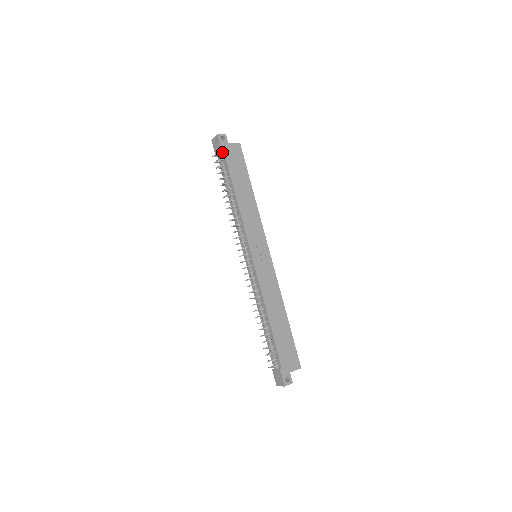
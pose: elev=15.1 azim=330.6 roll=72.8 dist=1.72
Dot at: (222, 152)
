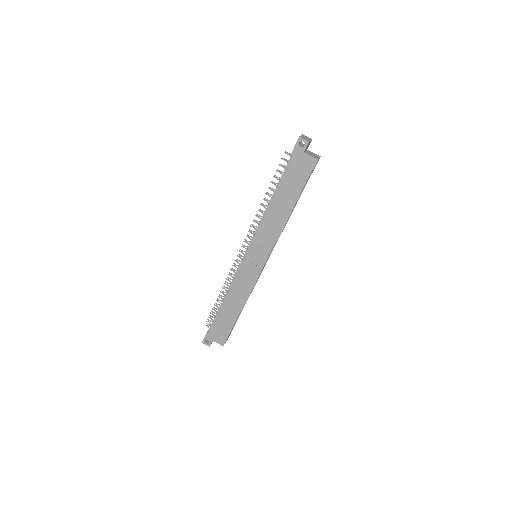
Dot at: (293, 155)
